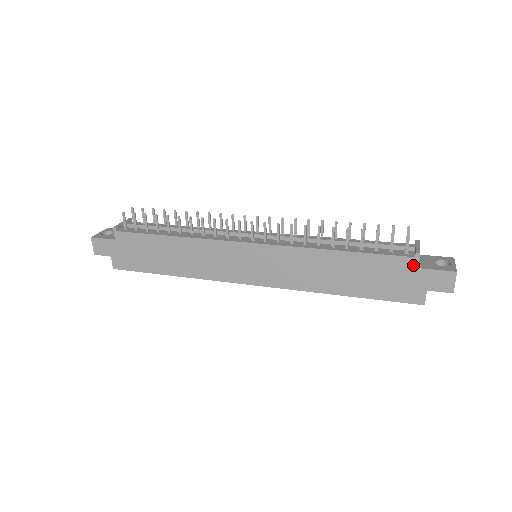
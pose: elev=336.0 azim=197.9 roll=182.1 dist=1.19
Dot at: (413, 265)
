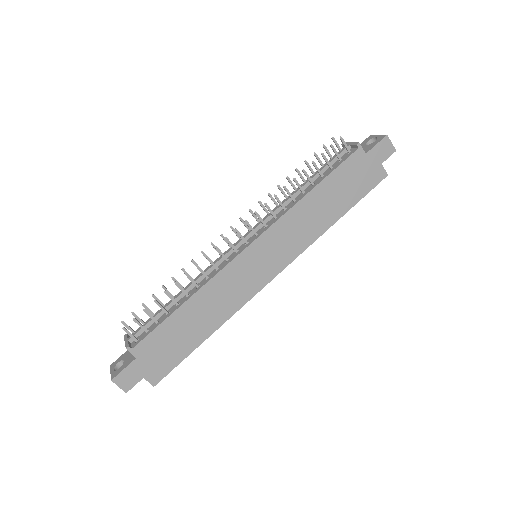
Dot at: (361, 155)
